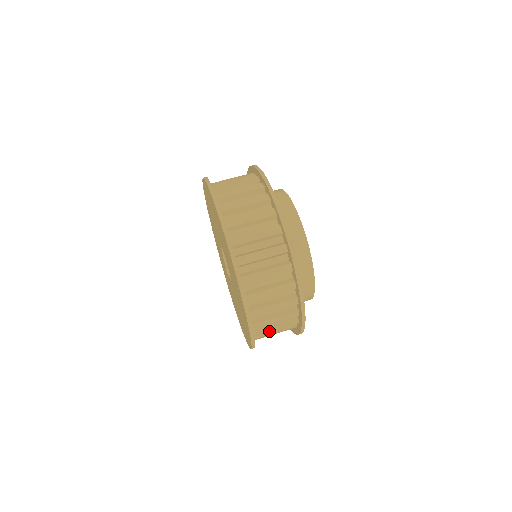
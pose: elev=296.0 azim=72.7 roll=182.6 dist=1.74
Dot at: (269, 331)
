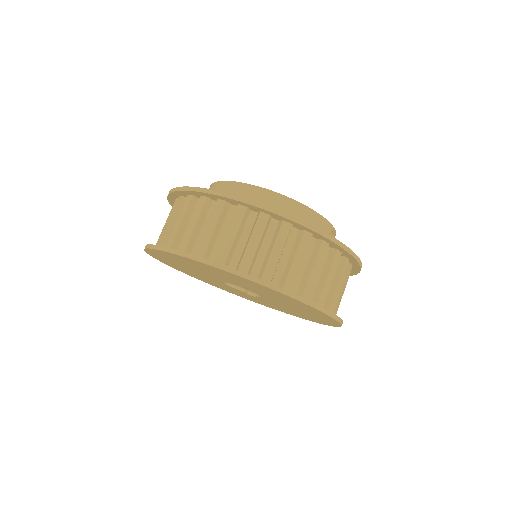
Dot at: (336, 294)
